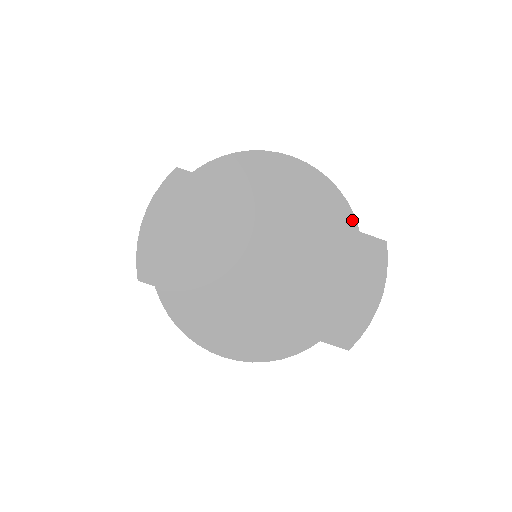
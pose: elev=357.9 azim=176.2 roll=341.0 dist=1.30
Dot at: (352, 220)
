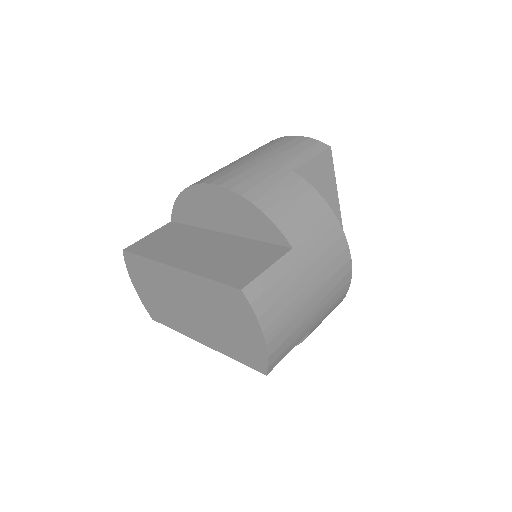
Dot at: (276, 230)
